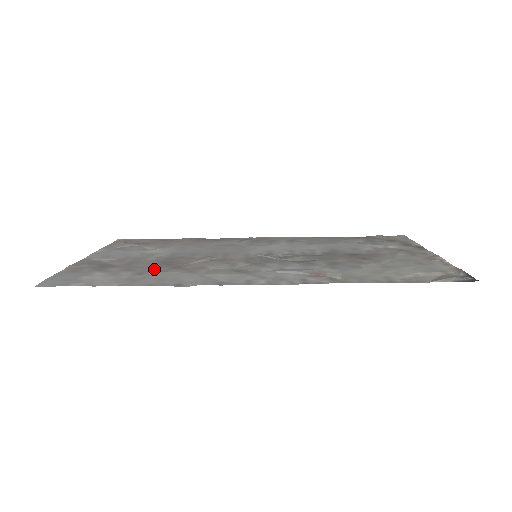
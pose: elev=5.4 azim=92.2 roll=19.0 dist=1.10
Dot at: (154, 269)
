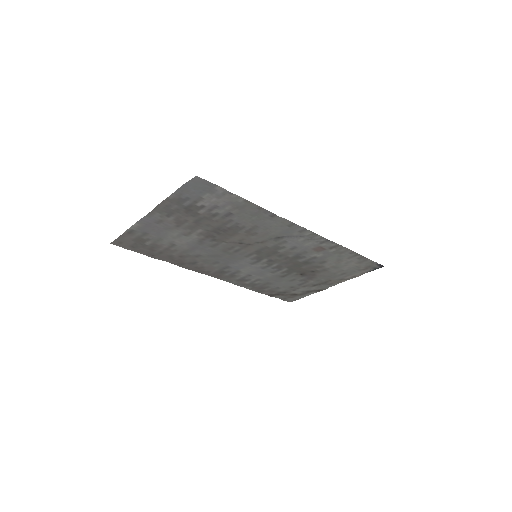
Dot at: (228, 221)
